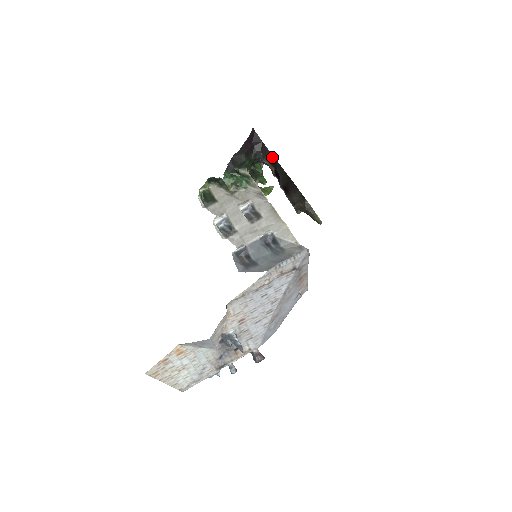
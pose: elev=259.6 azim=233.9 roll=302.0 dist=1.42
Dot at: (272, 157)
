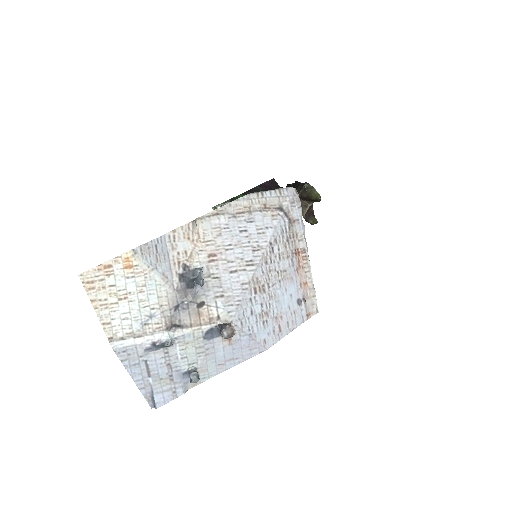
Dot at: occluded
